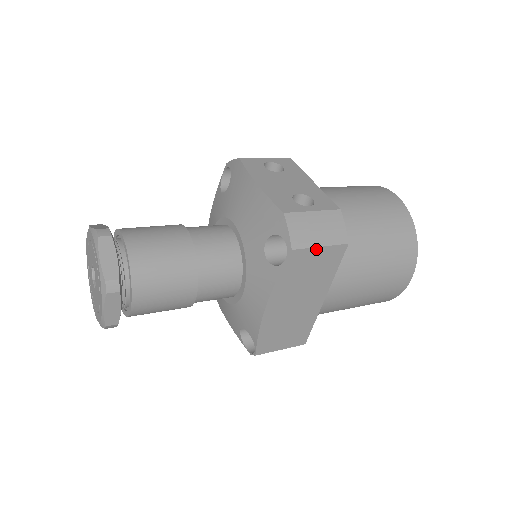
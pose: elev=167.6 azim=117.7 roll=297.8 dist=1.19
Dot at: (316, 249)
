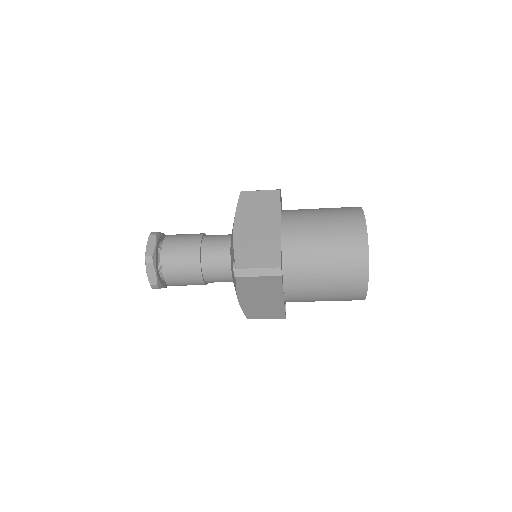
Dot at: (257, 192)
